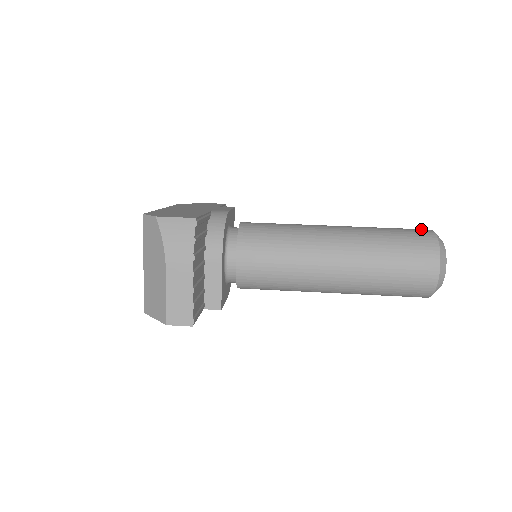
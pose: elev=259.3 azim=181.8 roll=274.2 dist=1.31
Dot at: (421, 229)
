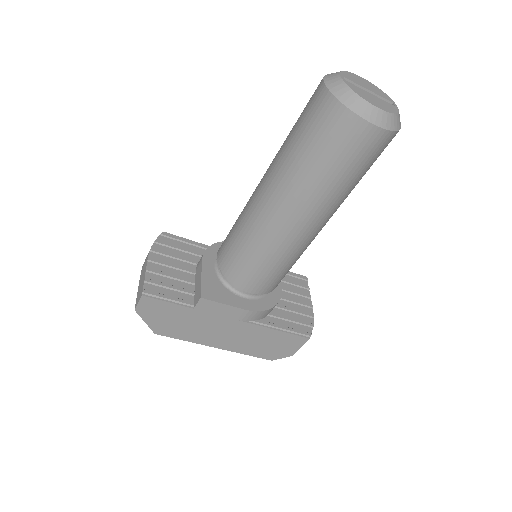
Dot at: occluded
